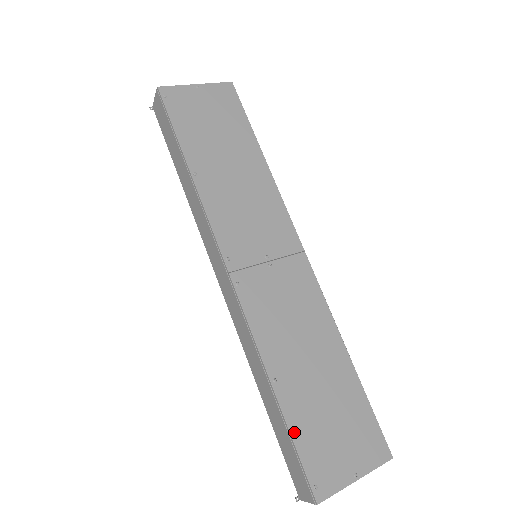
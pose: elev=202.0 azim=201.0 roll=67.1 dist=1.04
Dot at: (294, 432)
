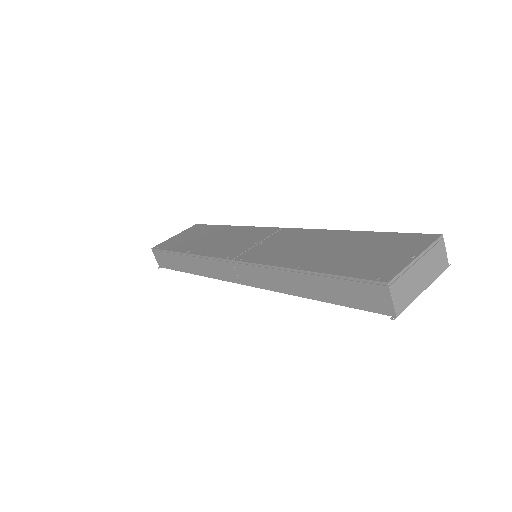
Dot at: (334, 272)
